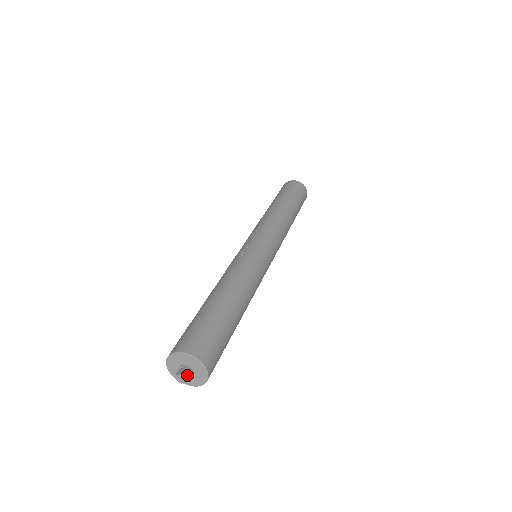
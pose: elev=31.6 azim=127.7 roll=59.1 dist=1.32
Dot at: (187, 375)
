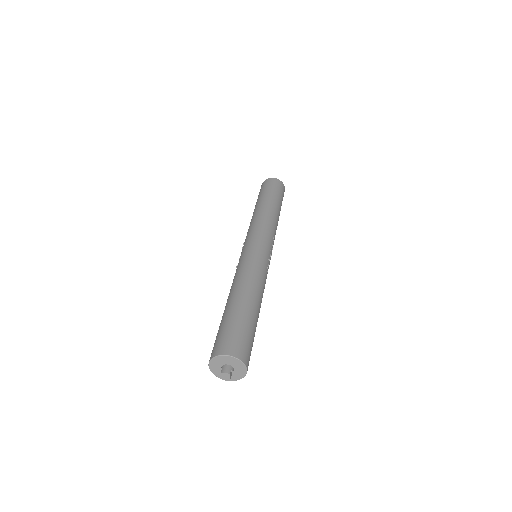
Dot at: (224, 371)
